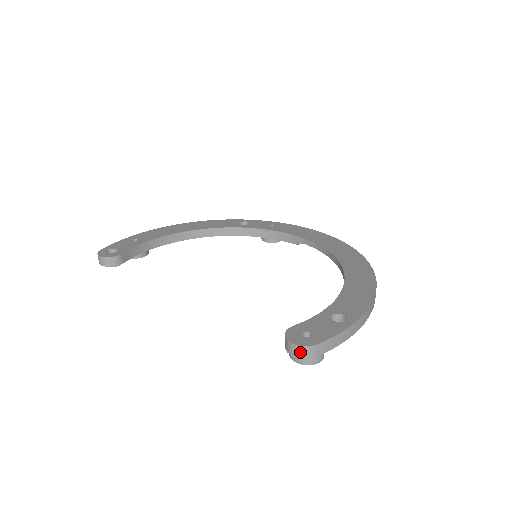
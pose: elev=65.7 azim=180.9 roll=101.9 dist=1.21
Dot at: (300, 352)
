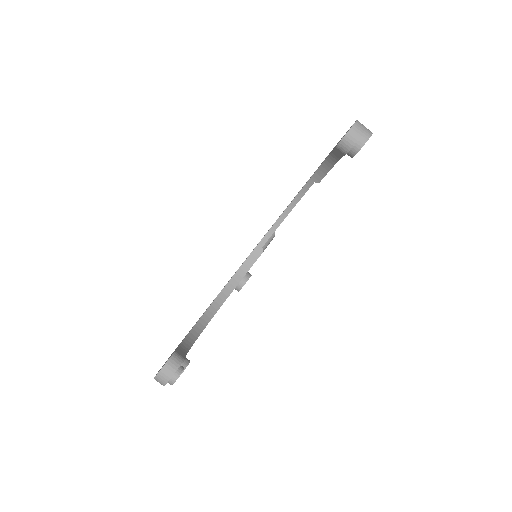
Dot at: (358, 129)
